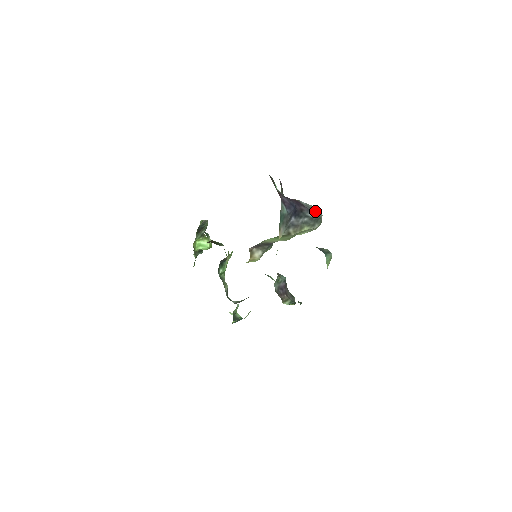
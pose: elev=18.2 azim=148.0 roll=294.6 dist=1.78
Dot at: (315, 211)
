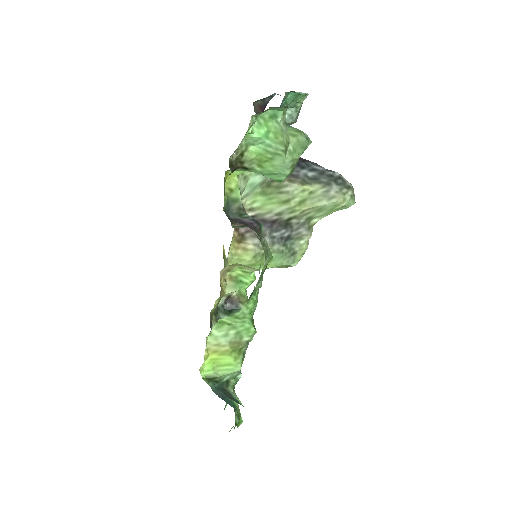
Dot at: (333, 172)
